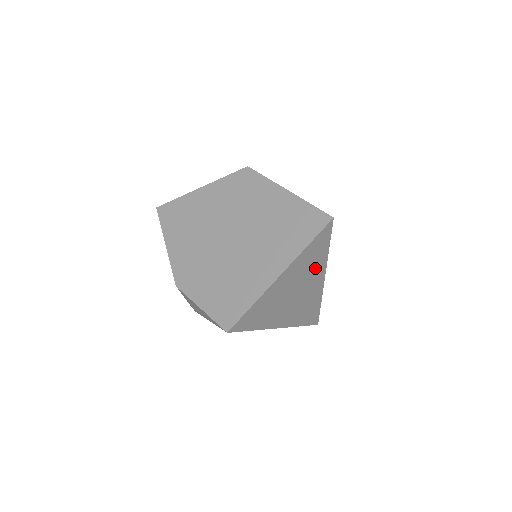
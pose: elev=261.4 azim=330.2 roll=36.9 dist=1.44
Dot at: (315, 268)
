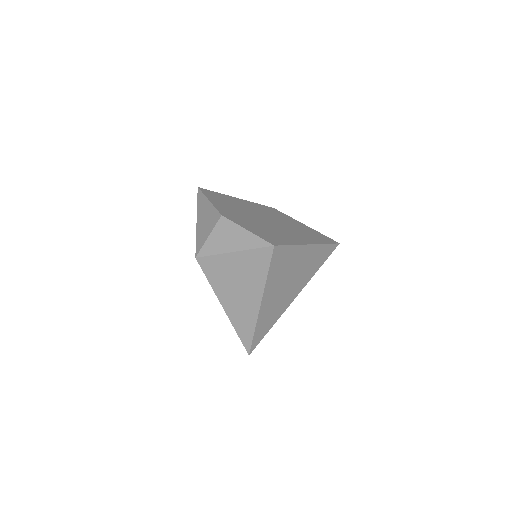
Dot at: (307, 274)
